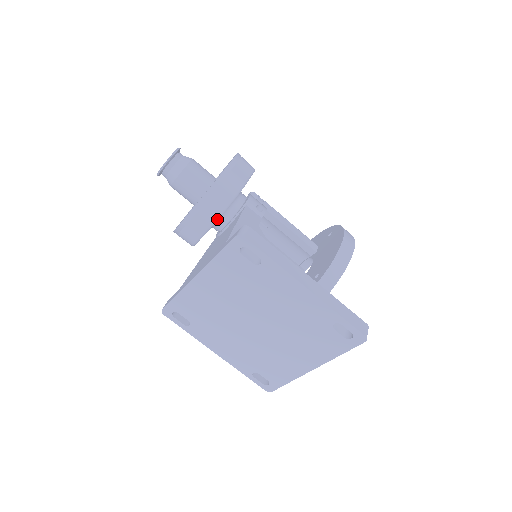
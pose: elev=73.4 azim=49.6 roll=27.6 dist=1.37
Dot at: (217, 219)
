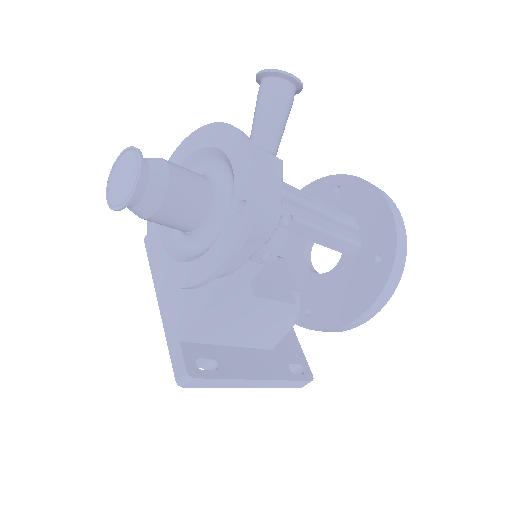
Dot at: occluded
